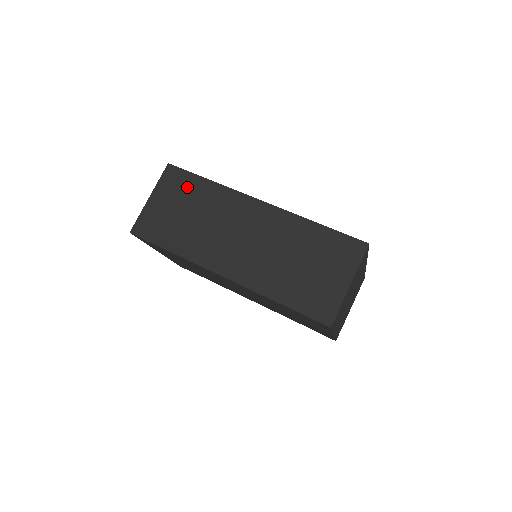
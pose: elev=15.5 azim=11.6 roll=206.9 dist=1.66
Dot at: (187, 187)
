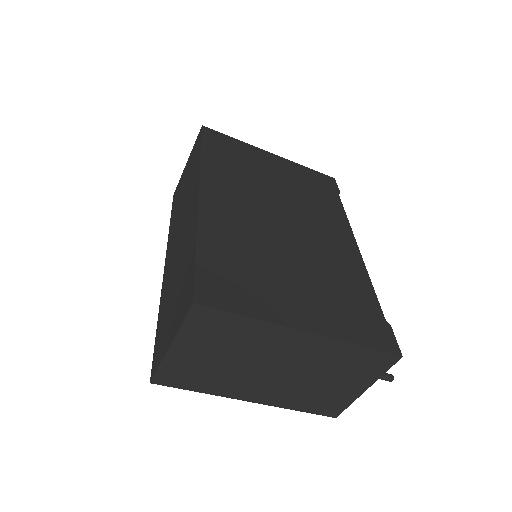
Dot at: (195, 157)
